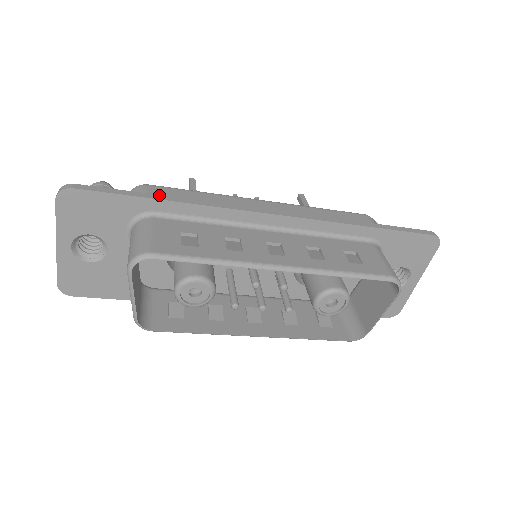
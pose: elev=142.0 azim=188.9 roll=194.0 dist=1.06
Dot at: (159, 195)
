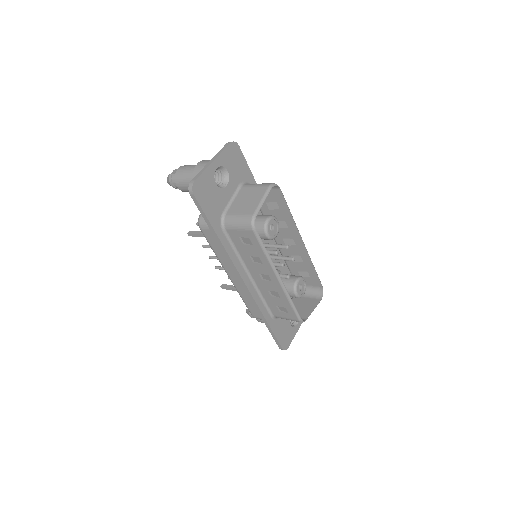
Dot at: occluded
